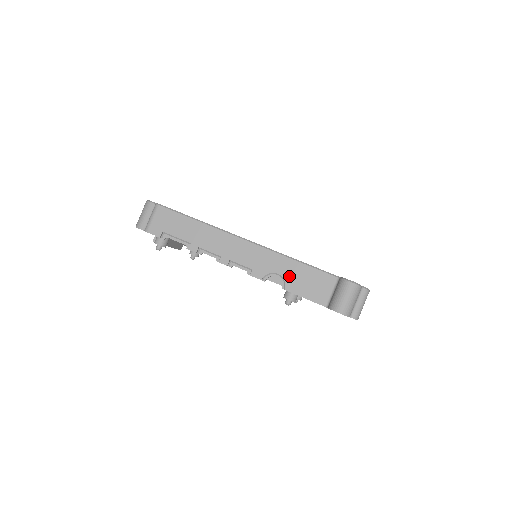
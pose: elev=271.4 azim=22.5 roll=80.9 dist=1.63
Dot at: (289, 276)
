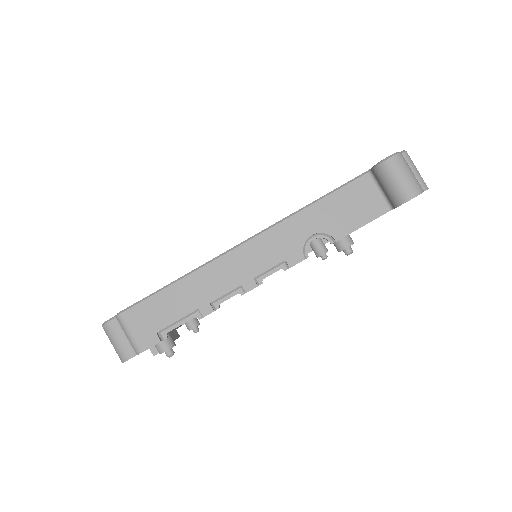
Dot at: (325, 225)
